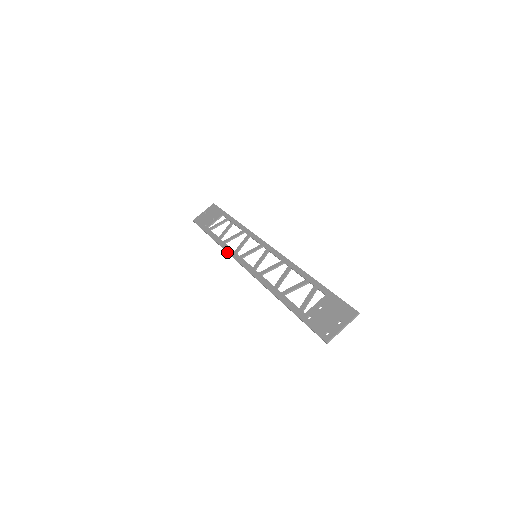
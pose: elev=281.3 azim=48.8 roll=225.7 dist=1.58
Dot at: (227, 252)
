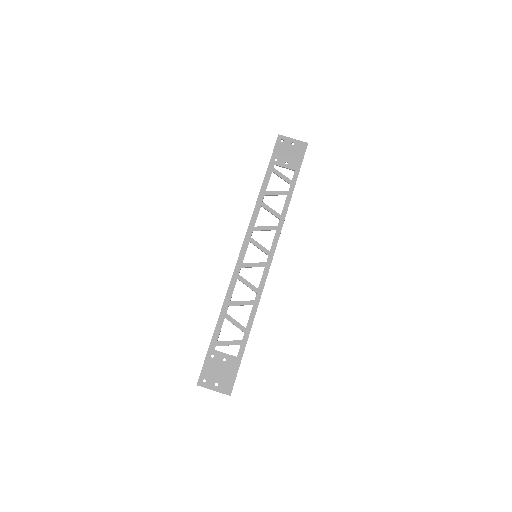
Dot at: (251, 219)
